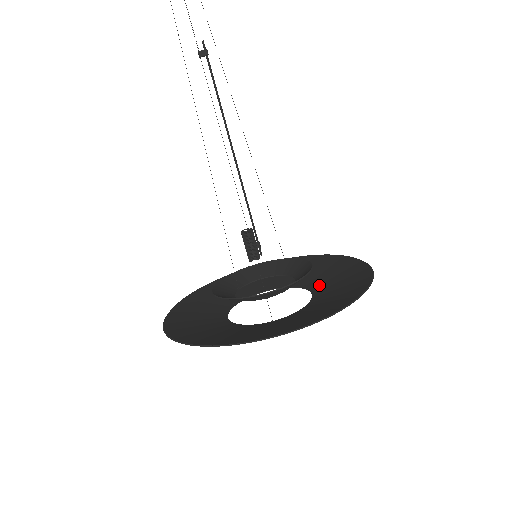
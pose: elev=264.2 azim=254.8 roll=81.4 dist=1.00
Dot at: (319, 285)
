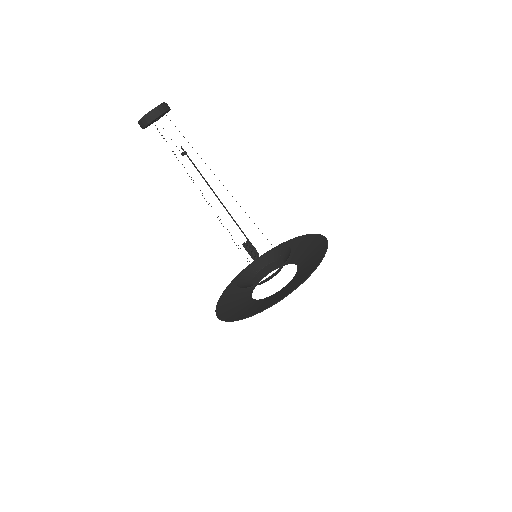
Dot at: (302, 265)
